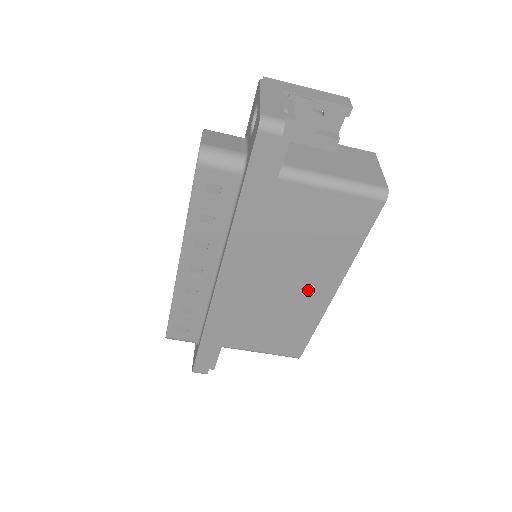
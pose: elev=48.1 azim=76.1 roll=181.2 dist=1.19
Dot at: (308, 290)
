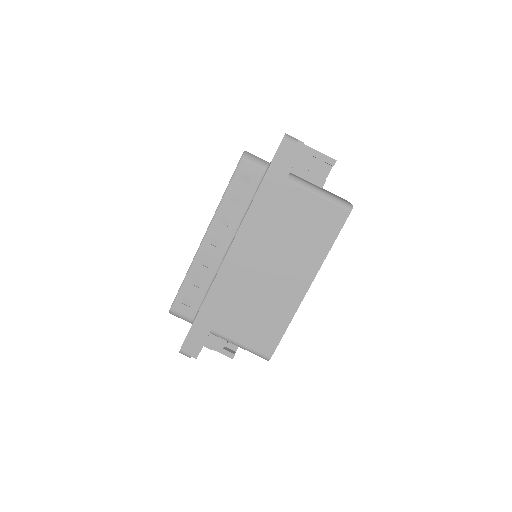
Dot at: (290, 281)
